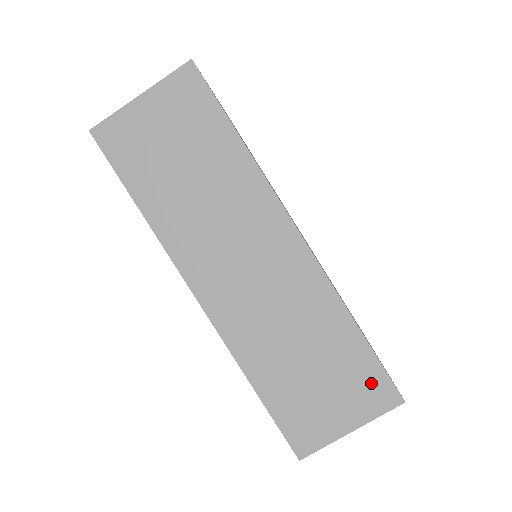
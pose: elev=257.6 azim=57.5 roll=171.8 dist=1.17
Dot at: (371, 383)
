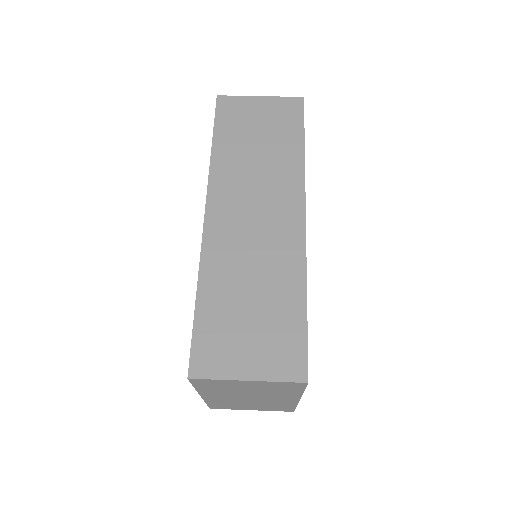
Dot at: (290, 349)
